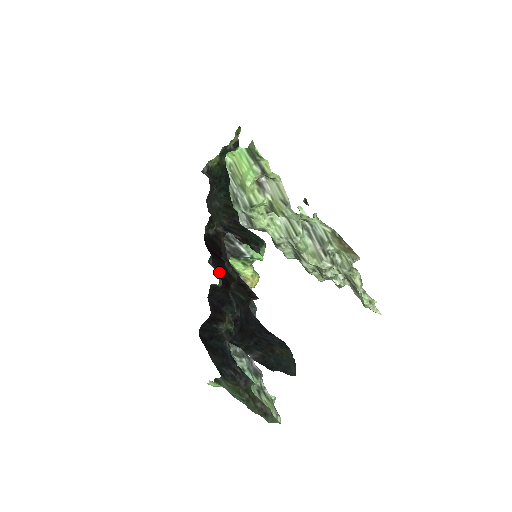
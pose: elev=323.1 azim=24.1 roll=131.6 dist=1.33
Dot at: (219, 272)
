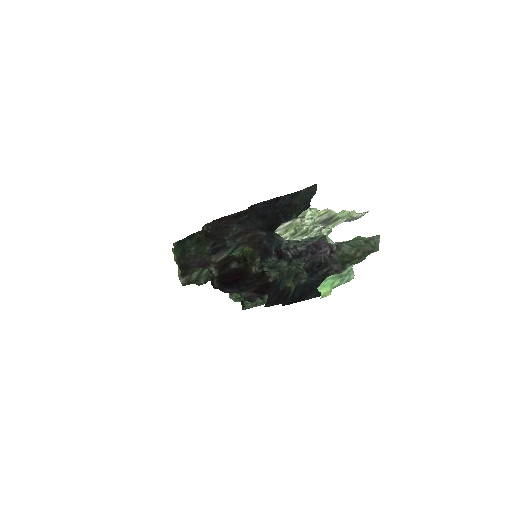
Dot at: (254, 289)
